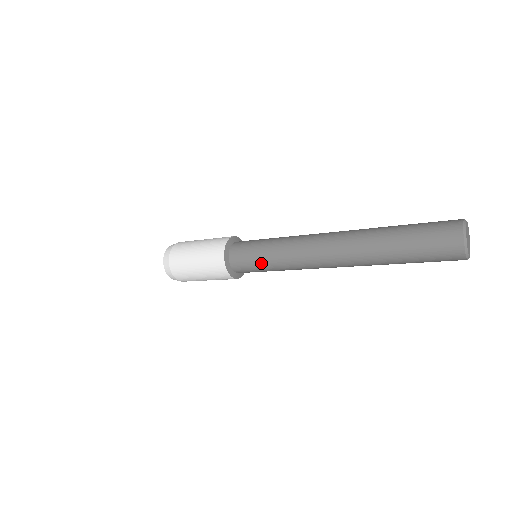
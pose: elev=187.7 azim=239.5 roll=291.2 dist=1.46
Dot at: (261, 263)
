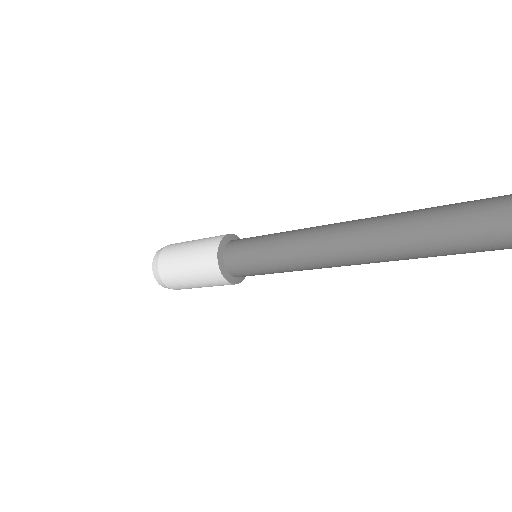
Dot at: (258, 249)
